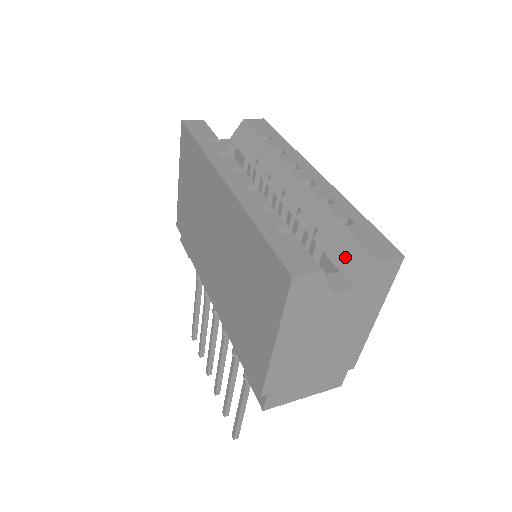
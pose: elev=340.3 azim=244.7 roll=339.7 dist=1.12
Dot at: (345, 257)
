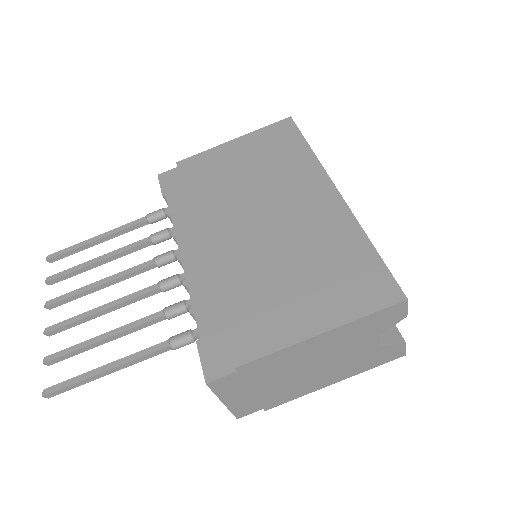
Dot at: occluded
